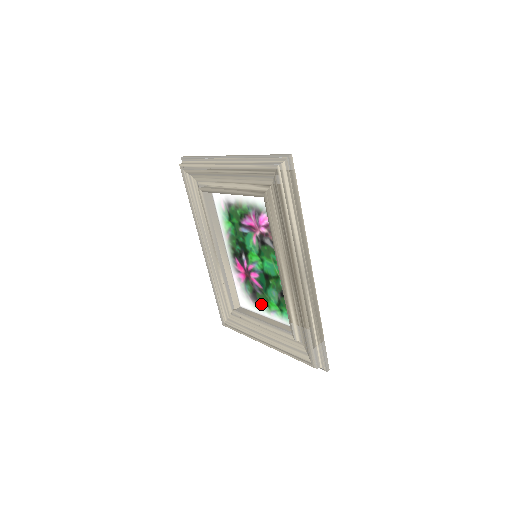
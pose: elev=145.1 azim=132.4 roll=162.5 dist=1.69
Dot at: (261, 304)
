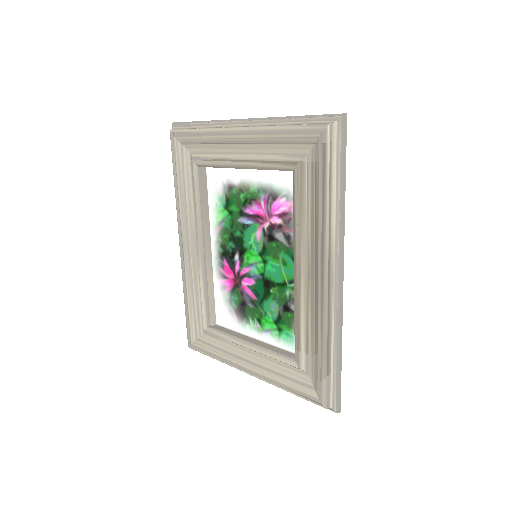
Dot at: (250, 321)
